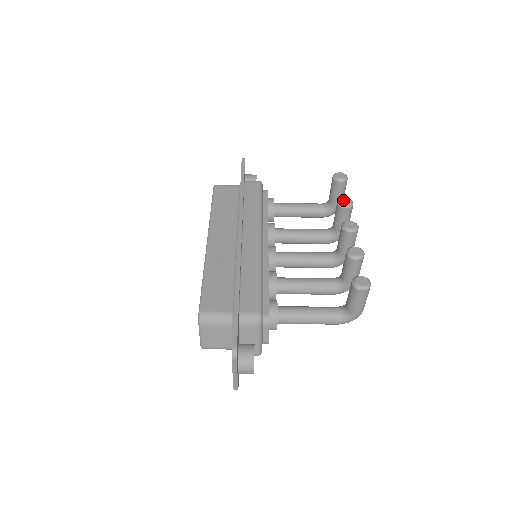
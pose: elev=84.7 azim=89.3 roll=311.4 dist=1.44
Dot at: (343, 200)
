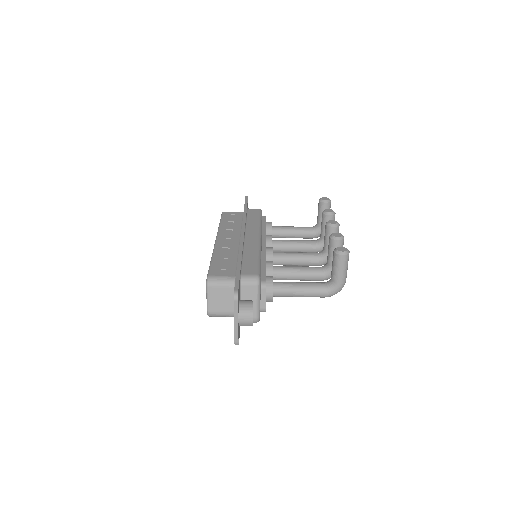
Dot at: (327, 210)
